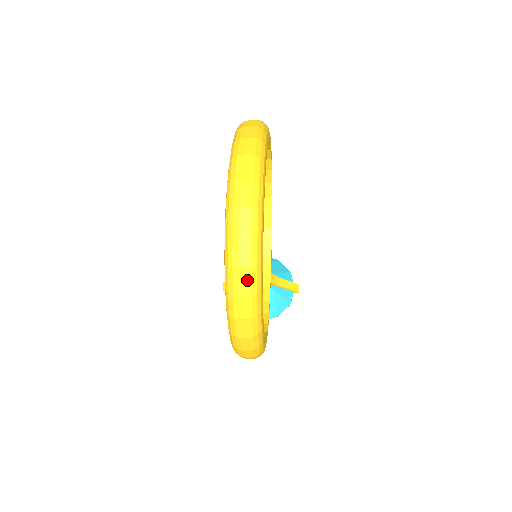
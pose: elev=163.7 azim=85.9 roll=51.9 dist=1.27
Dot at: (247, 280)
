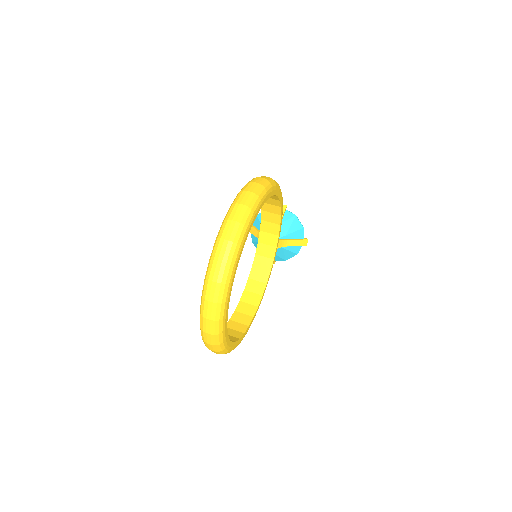
Dot at: (214, 348)
